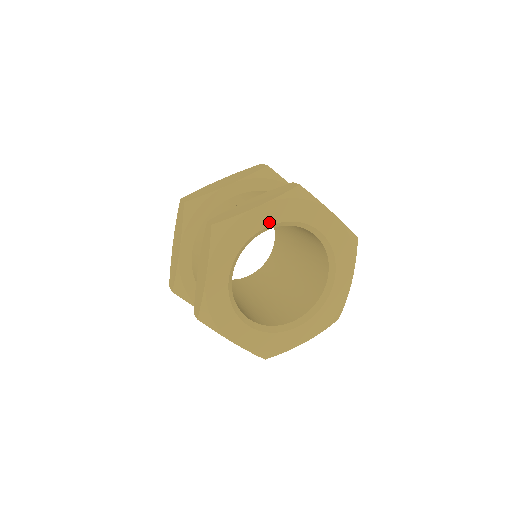
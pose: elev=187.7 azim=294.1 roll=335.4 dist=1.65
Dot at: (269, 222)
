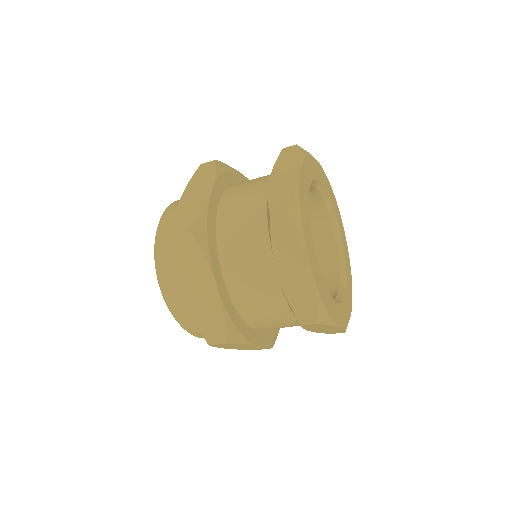
Dot at: (322, 182)
